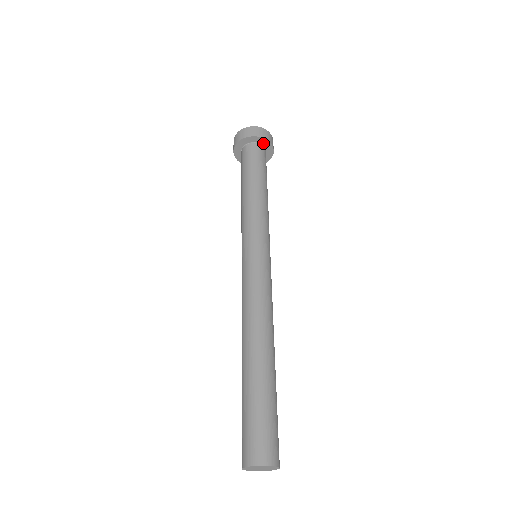
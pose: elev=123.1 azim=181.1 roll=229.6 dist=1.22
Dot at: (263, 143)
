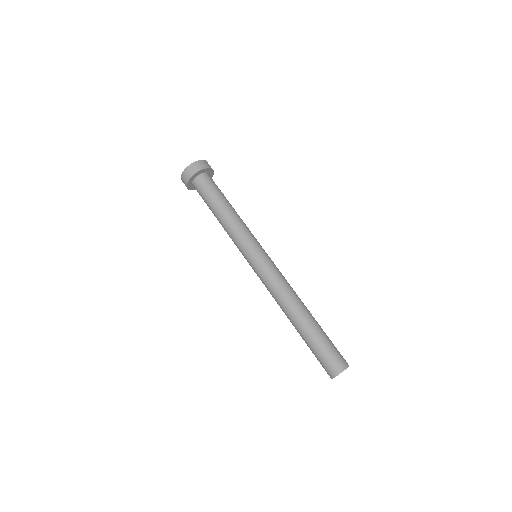
Dot at: (208, 171)
